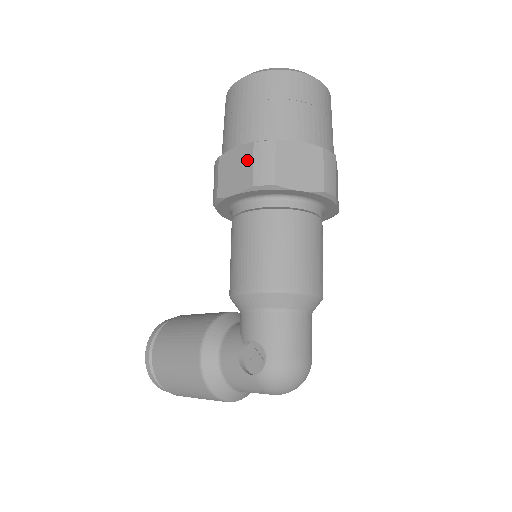
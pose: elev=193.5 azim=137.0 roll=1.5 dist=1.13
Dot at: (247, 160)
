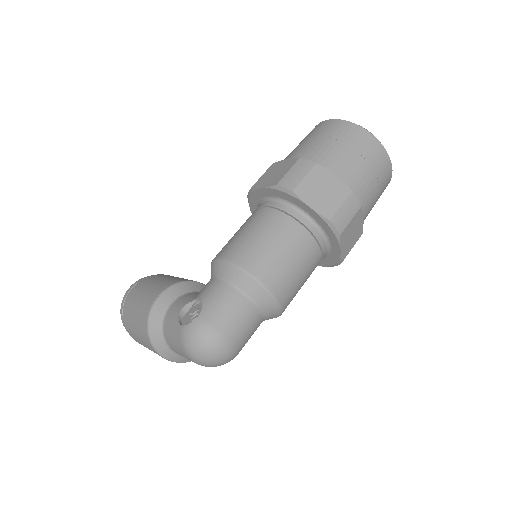
Dot at: (287, 168)
